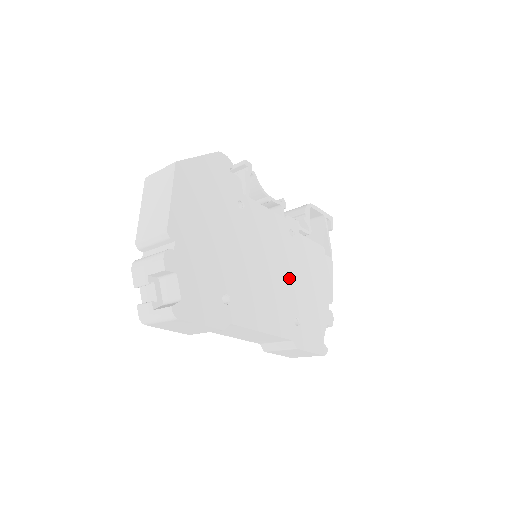
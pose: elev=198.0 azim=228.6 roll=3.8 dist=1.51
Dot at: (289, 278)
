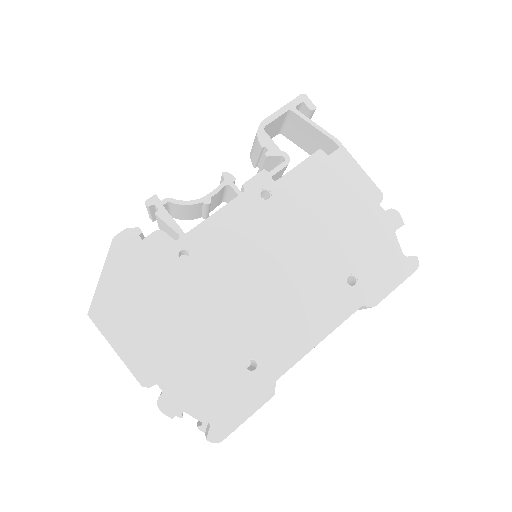
Dot at: (304, 249)
